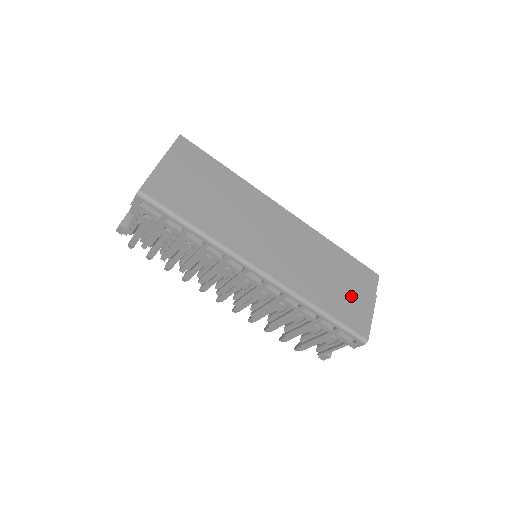
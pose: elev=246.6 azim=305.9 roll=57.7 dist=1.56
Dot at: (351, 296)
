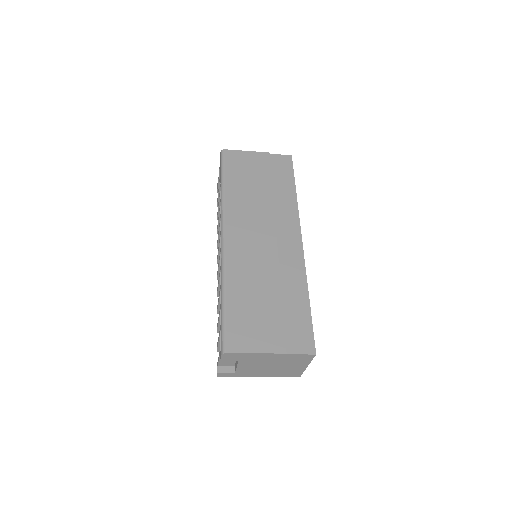
Dot at: (262, 322)
